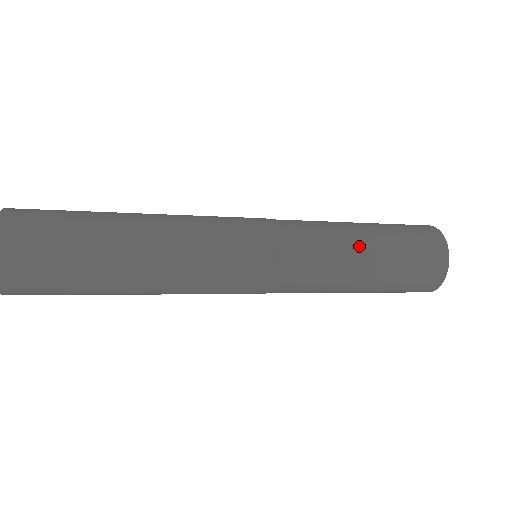
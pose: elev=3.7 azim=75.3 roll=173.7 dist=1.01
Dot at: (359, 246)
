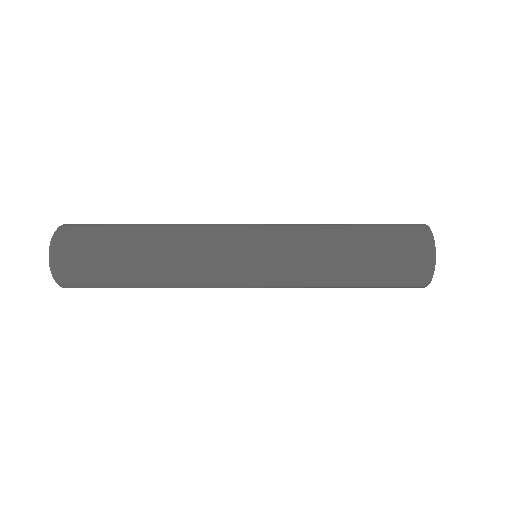
Dot at: (340, 231)
